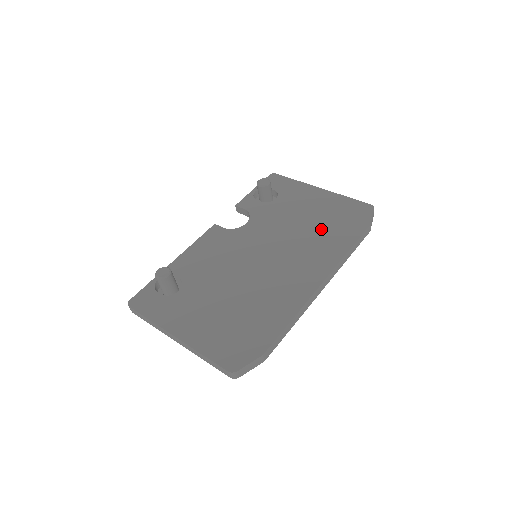
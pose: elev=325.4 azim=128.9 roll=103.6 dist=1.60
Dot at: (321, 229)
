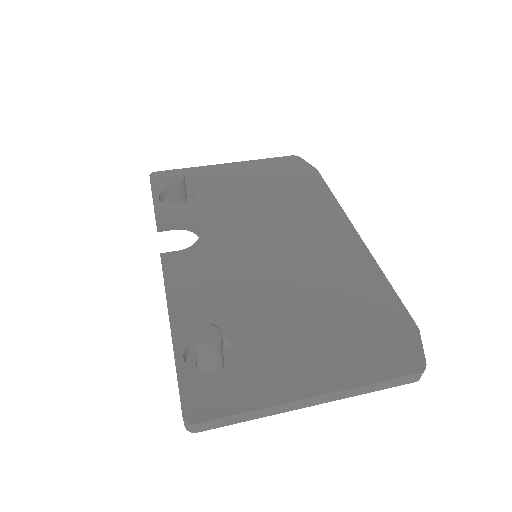
Dot at: (285, 194)
